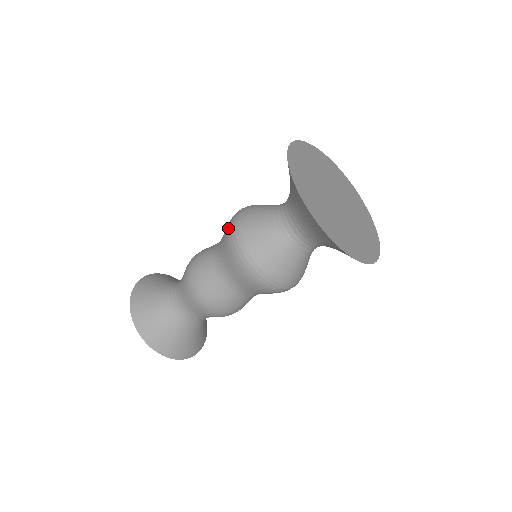
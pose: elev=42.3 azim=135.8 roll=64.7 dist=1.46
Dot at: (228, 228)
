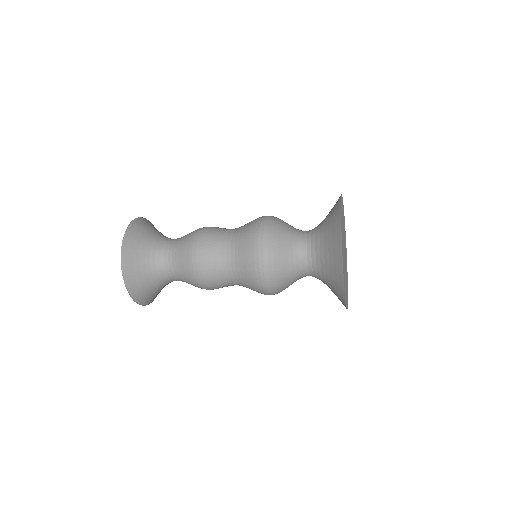
Dot at: (255, 234)
